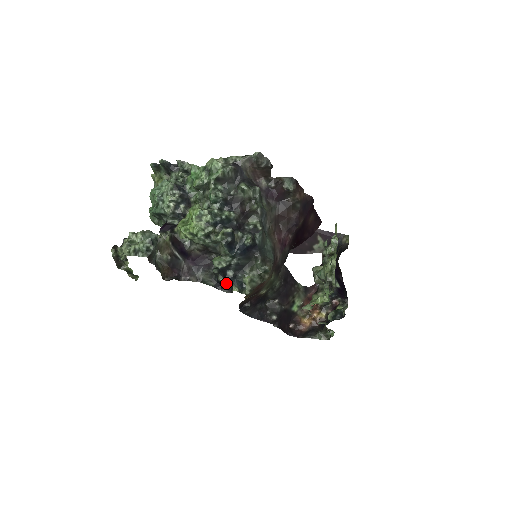
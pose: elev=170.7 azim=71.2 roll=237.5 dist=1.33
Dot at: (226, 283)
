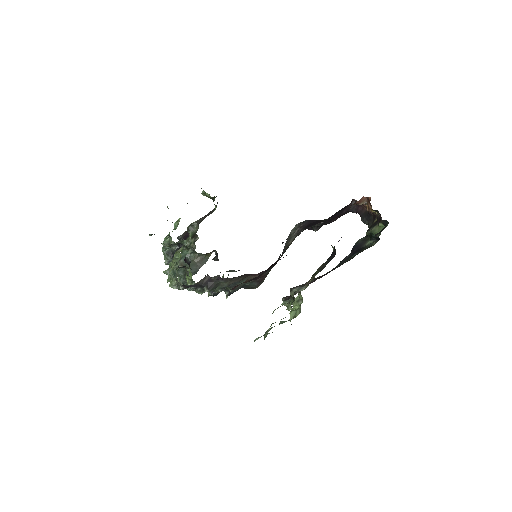
Dot at: occluded
